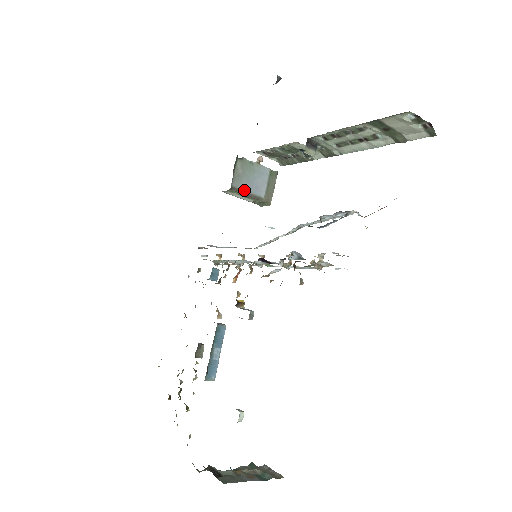
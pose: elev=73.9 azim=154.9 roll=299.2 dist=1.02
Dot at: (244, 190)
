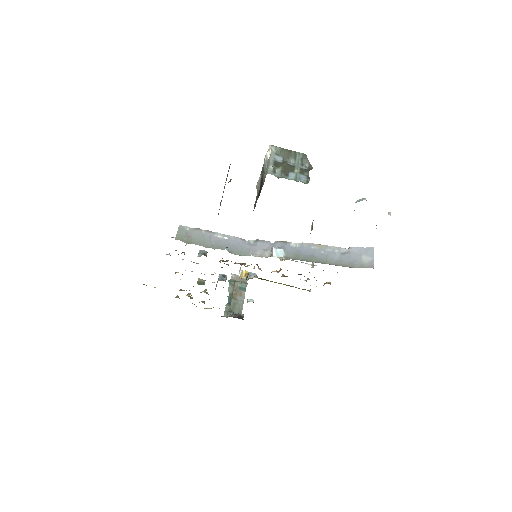
Dot at: occluded
